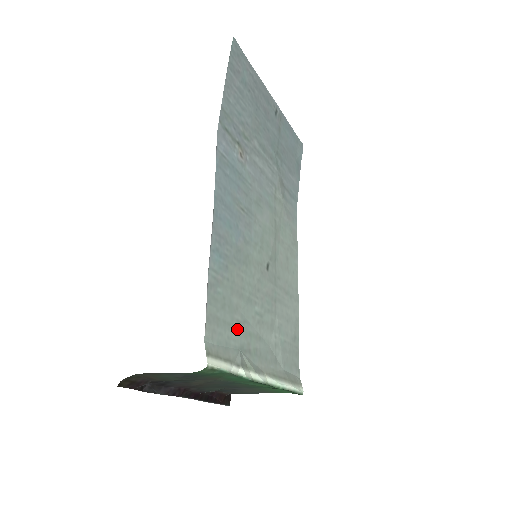
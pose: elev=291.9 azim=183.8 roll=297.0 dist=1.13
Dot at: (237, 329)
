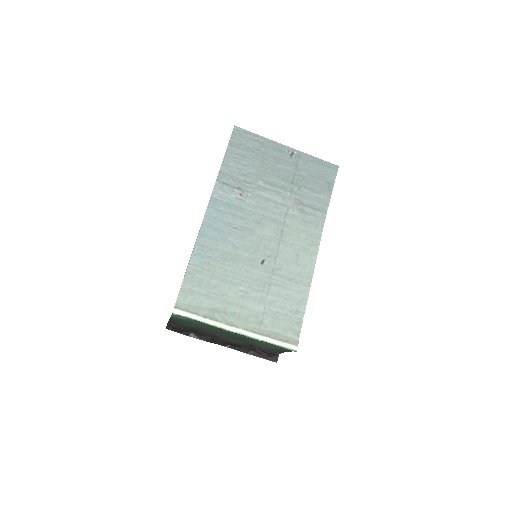
Dot at: (213, 298)
